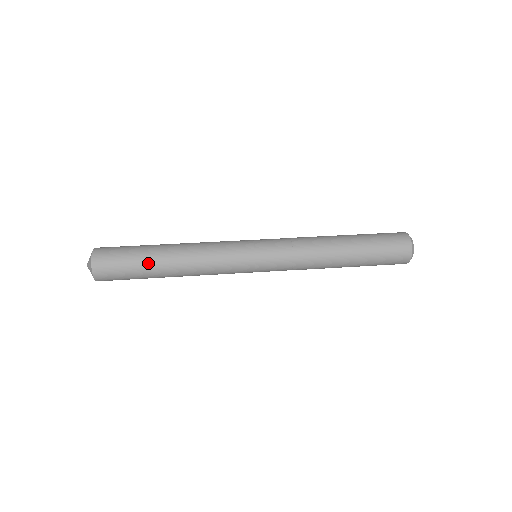
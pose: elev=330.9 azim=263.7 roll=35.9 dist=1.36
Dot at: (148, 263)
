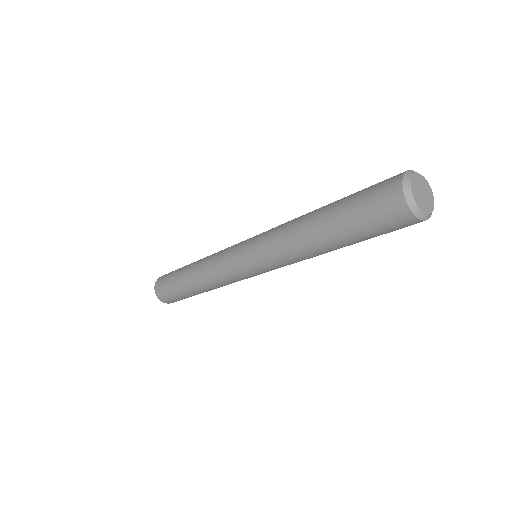
Dot at: (180, 284)
